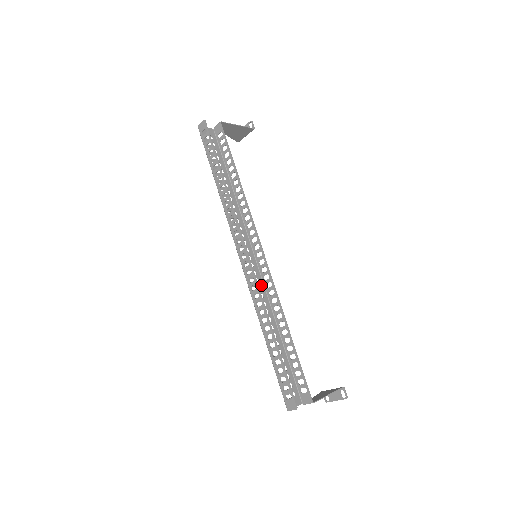
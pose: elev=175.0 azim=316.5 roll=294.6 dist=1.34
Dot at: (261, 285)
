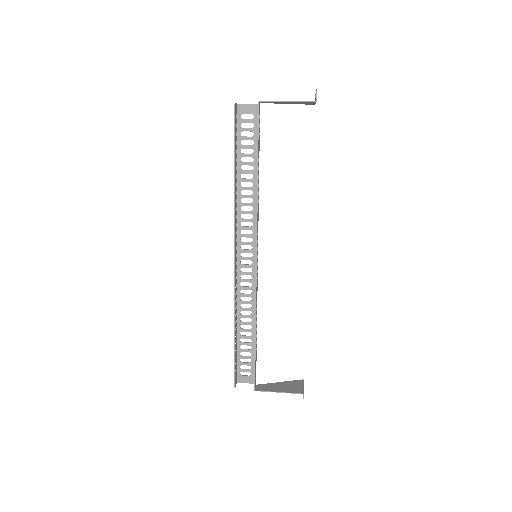
Dot at: (253, 282)
